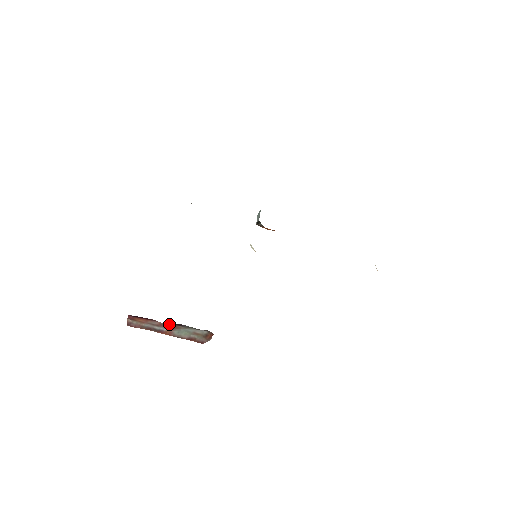
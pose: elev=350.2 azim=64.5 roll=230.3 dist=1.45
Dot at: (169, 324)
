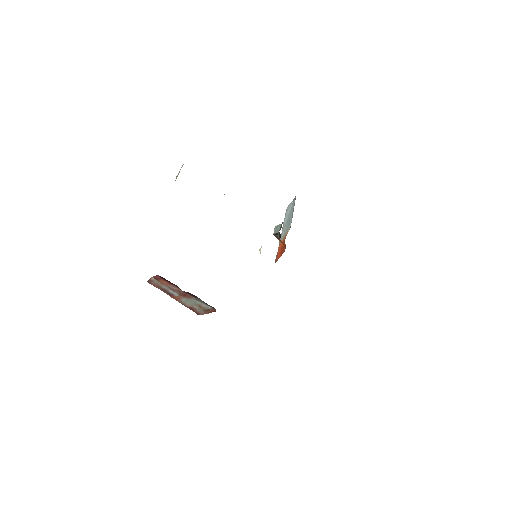
Dot at: (186, 293)
